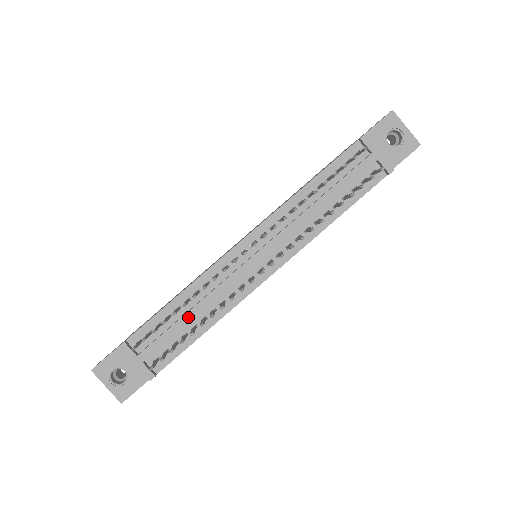
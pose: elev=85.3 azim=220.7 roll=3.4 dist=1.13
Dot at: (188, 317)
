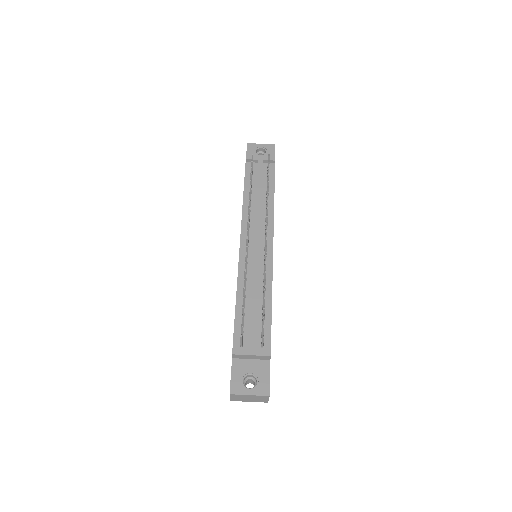
Dot at: (253, 302)
